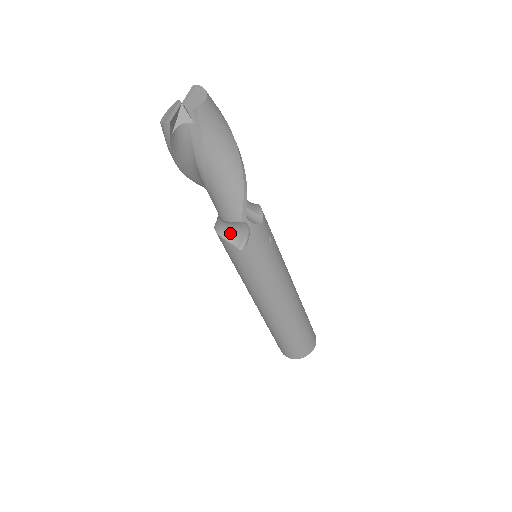
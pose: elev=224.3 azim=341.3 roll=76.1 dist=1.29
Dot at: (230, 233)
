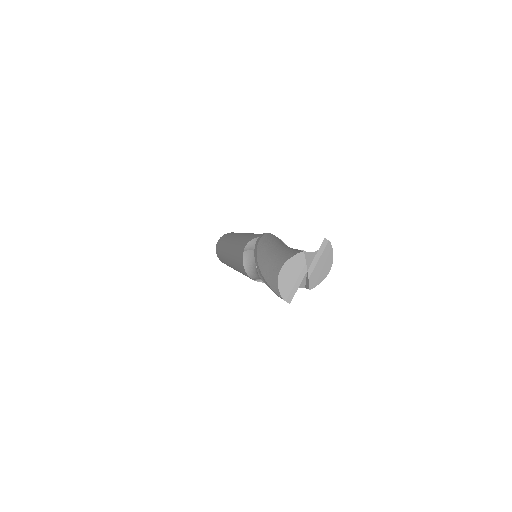
Dot at: (256, 276)
